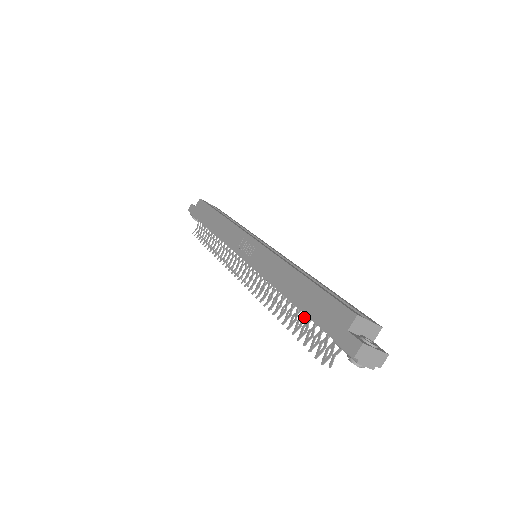
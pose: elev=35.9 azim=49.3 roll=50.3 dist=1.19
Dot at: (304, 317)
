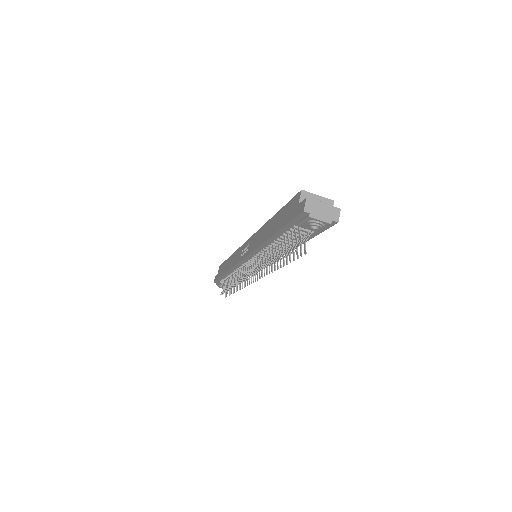
Dot at: occluded
